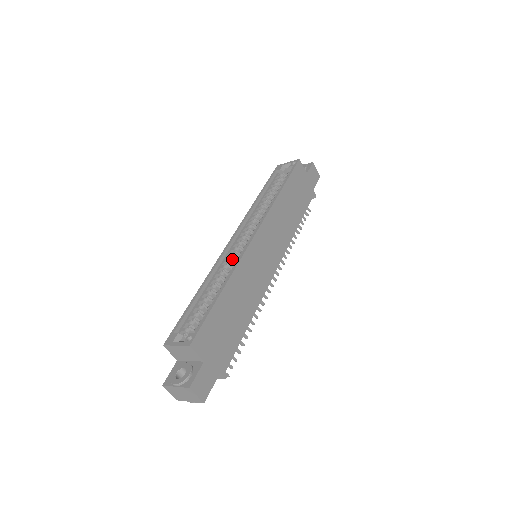
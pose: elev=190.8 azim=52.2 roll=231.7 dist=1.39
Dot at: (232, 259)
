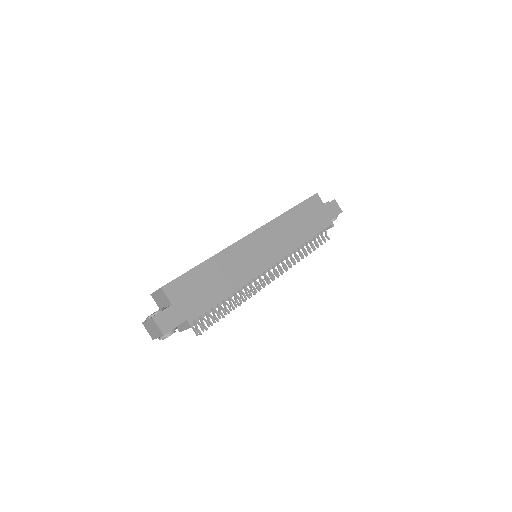
Dot at: occluded
